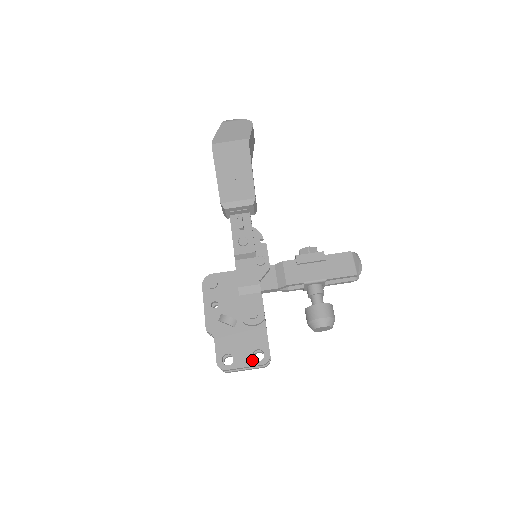
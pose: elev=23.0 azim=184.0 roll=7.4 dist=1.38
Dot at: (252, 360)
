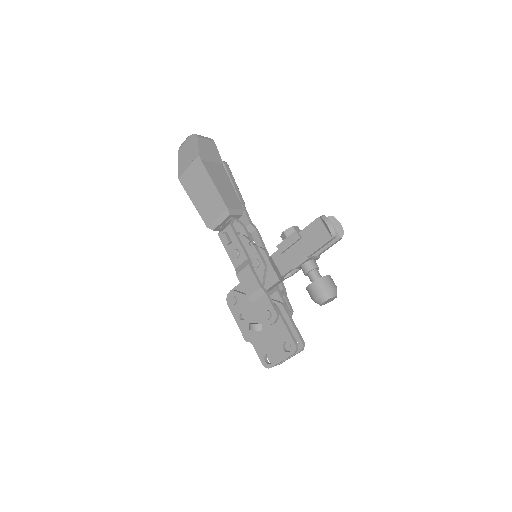
Dot at: (284, 353)
